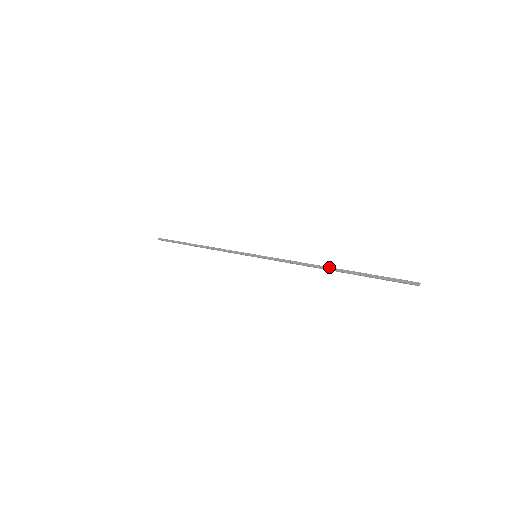
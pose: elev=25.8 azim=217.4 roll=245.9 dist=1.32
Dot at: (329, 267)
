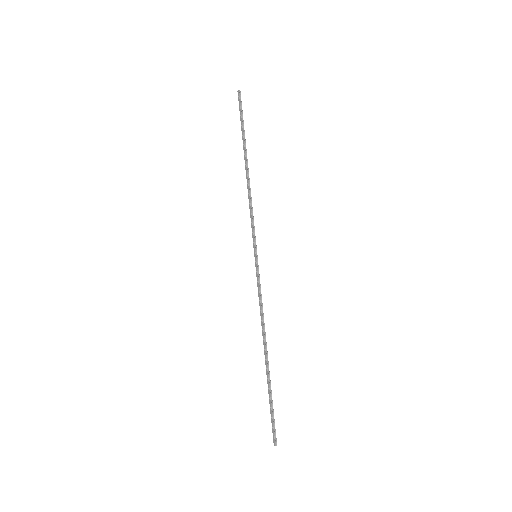
Dot at: (265, 352)
